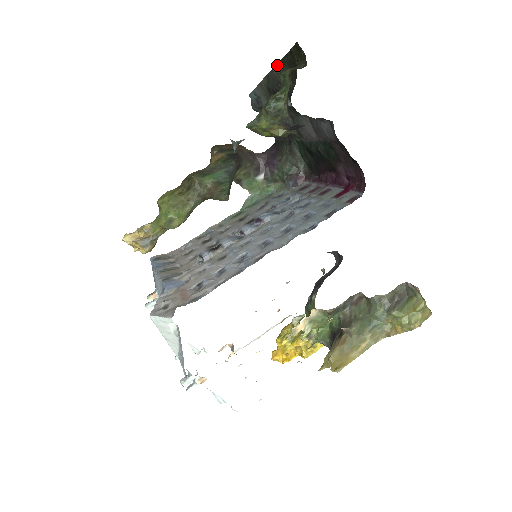
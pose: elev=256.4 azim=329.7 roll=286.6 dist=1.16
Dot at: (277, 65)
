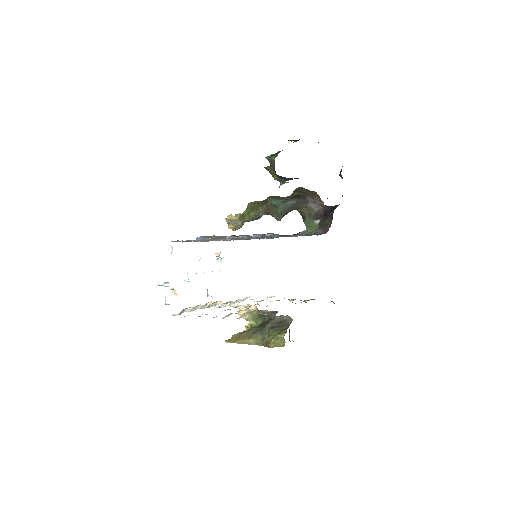
Dot at: occluded
